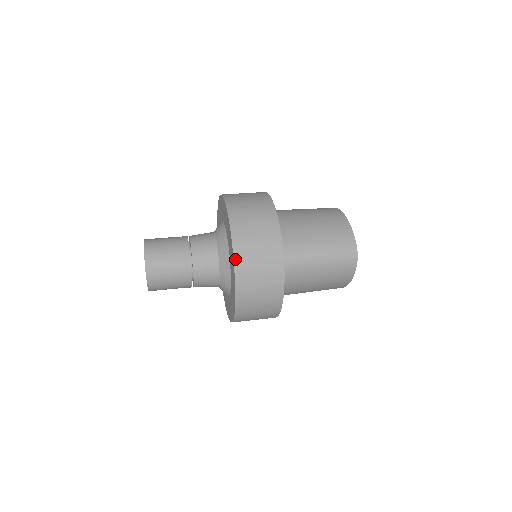
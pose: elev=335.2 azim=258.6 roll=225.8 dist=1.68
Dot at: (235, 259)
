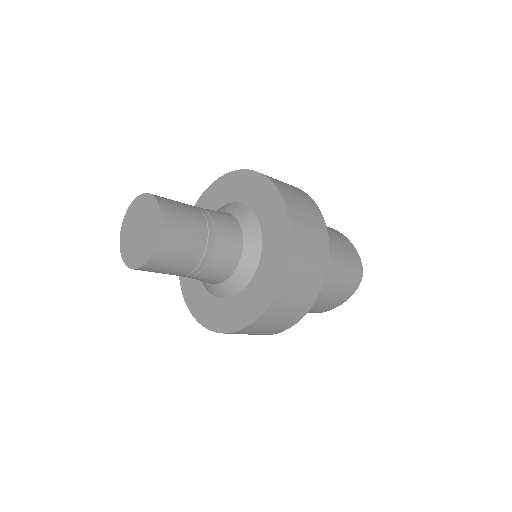
Dot at: (291, 244)
